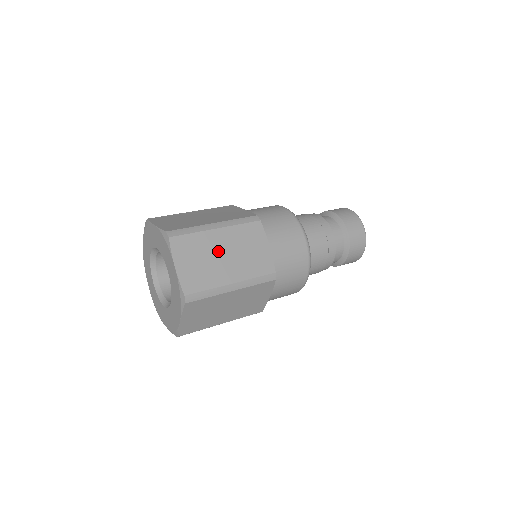
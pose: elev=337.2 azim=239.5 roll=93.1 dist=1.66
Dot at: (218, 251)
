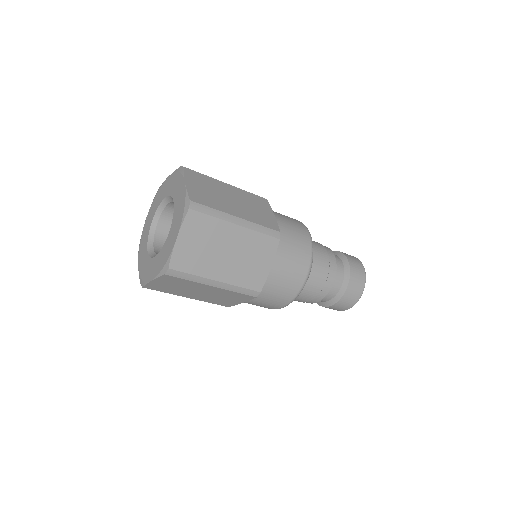
Dot at: (227, 194)
